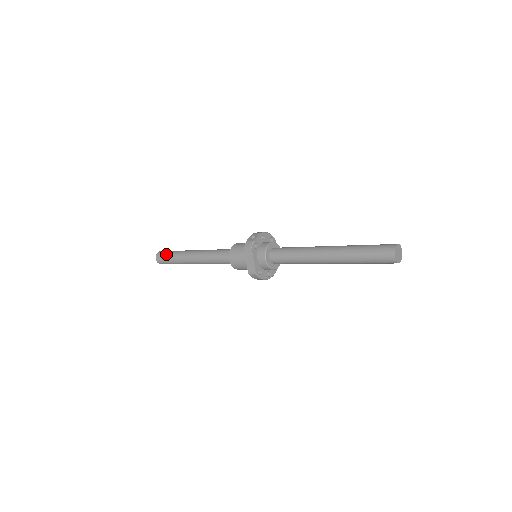
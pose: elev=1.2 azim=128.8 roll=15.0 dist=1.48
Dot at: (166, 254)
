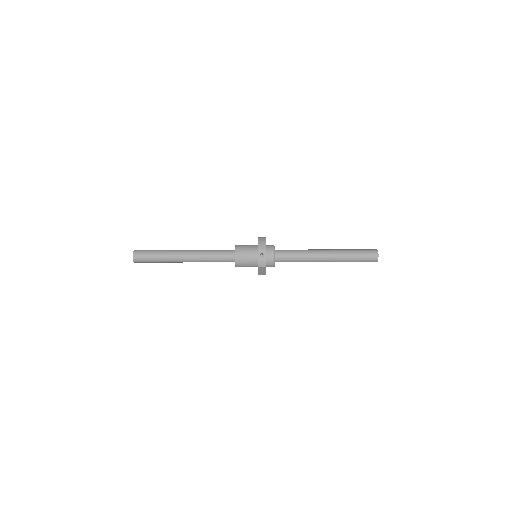
Dot at: (148, 259)
